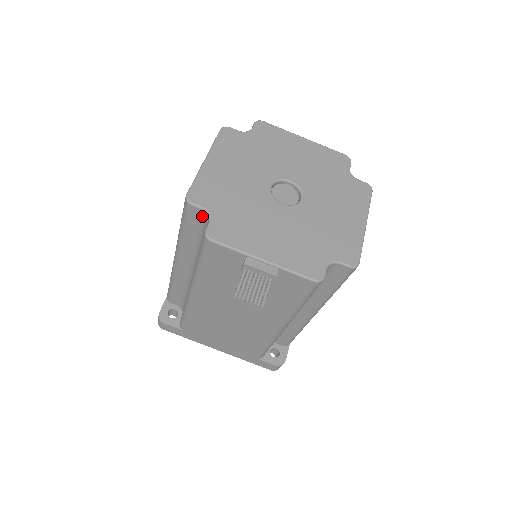
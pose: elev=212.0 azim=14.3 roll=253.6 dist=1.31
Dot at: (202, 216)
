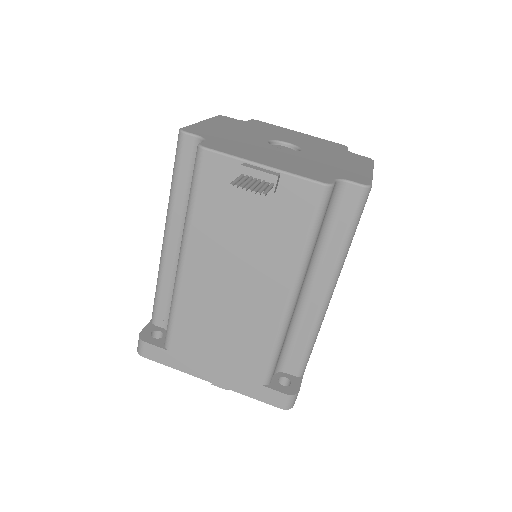
Dot at: (196, 147)
